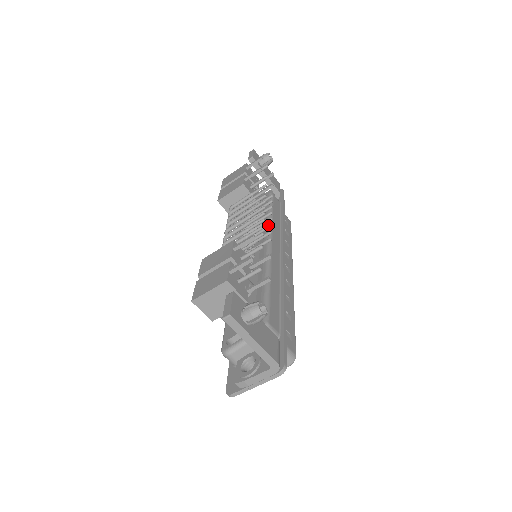
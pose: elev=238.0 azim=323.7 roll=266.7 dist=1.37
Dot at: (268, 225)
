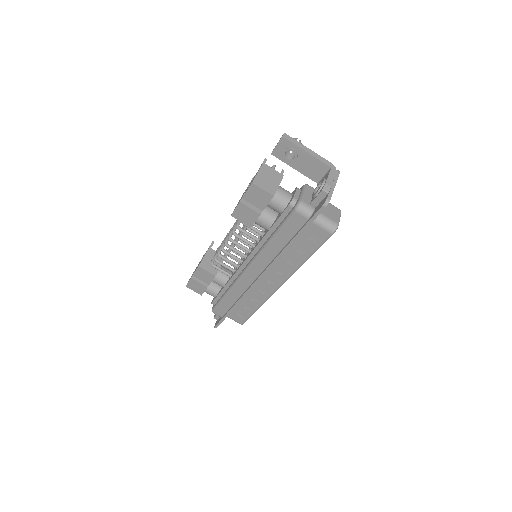
Dot at: occluded
